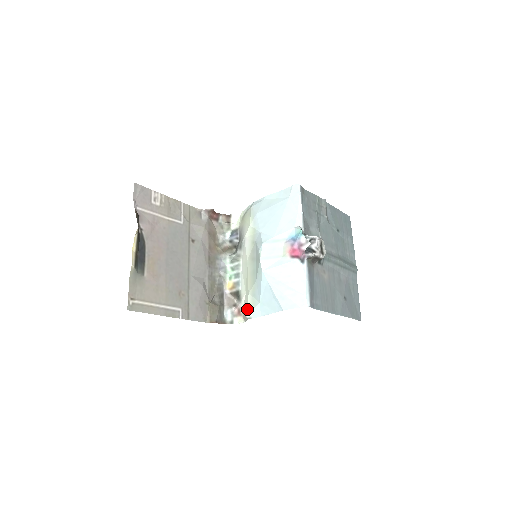
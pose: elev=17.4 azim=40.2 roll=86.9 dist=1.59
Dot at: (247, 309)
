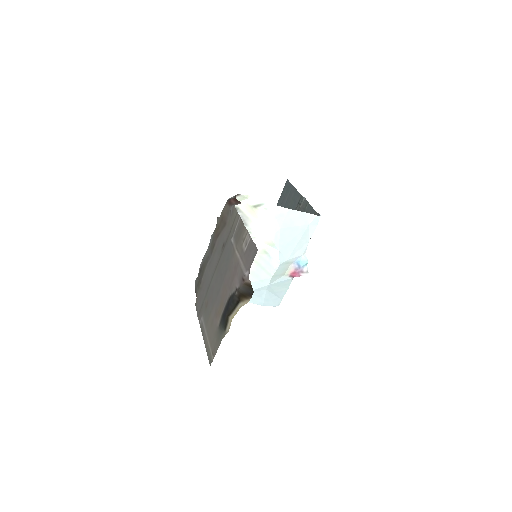
Dot at: occluded
